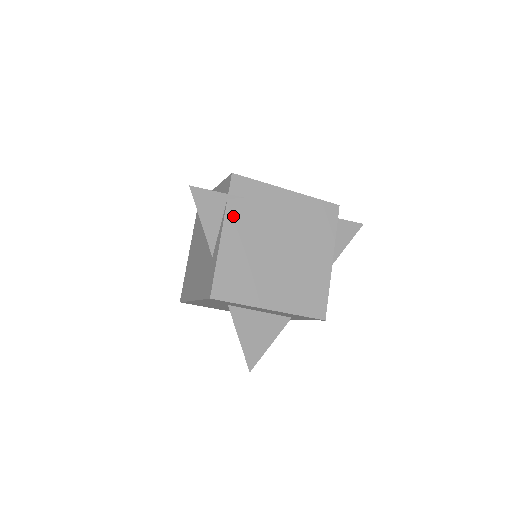
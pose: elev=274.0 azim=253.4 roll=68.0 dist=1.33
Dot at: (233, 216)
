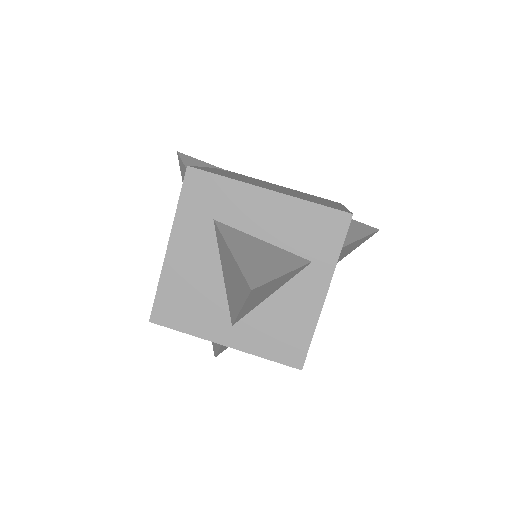
Dot at: (221, 170)
